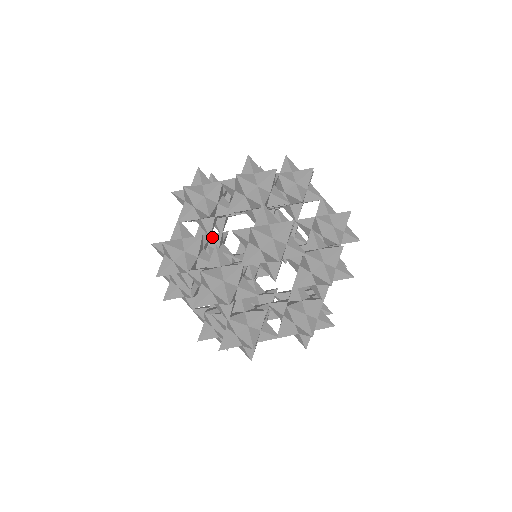
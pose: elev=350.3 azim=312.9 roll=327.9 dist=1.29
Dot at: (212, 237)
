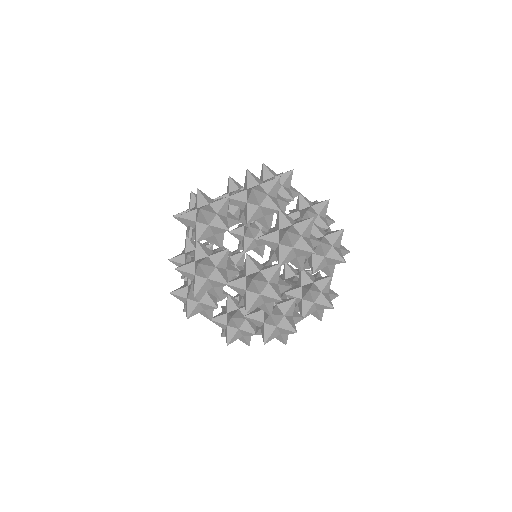
Dot at: (236, 253)
